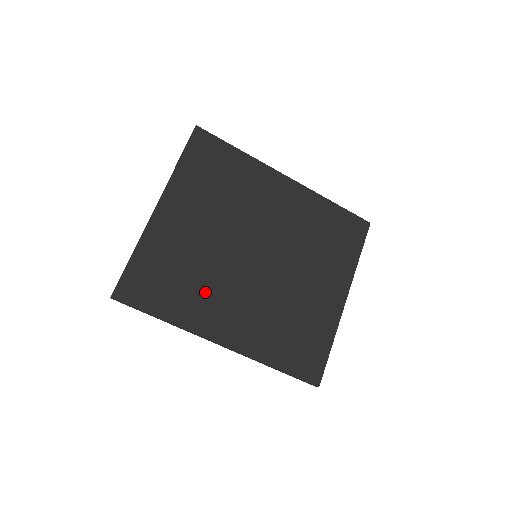
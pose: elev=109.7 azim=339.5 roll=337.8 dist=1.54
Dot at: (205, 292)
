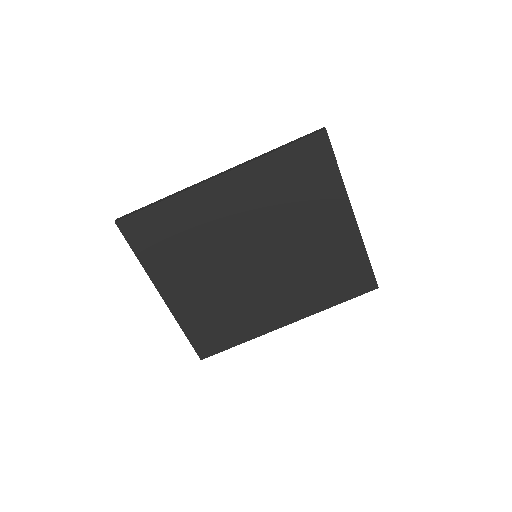
Dot at: (247, 310)
